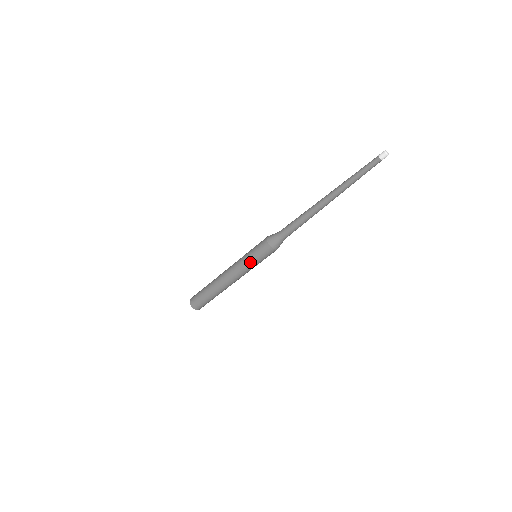
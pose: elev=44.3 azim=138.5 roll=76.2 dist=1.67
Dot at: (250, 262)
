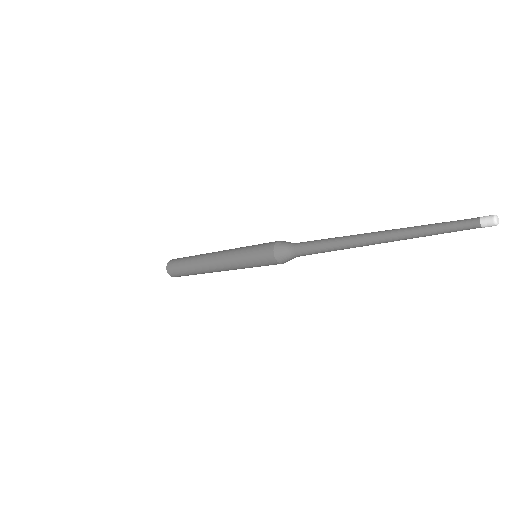
Dot at: (244, 261)
